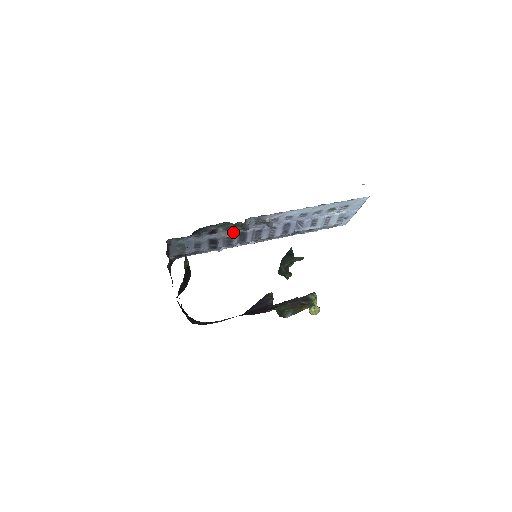
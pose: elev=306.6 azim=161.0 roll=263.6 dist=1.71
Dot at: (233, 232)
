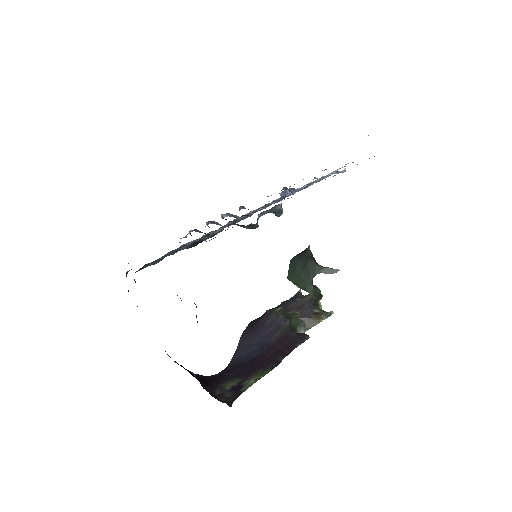
Dot at: occluded
